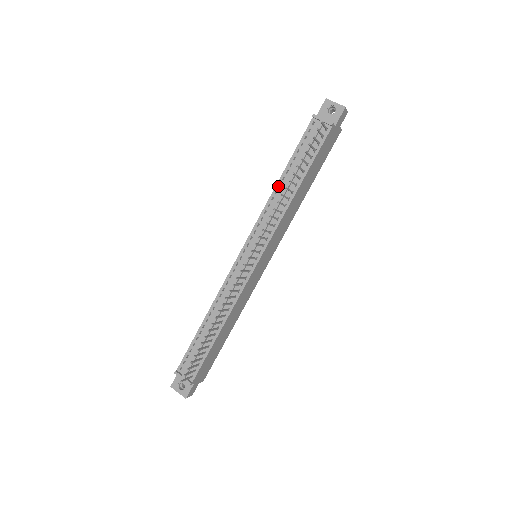
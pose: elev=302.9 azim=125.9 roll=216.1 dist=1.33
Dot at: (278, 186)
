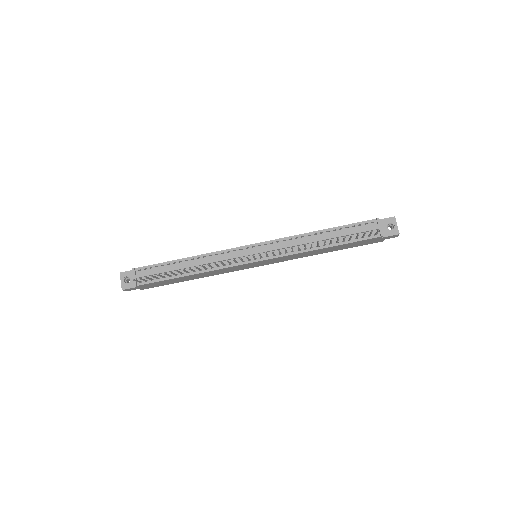
Dot at: (314, 233)
